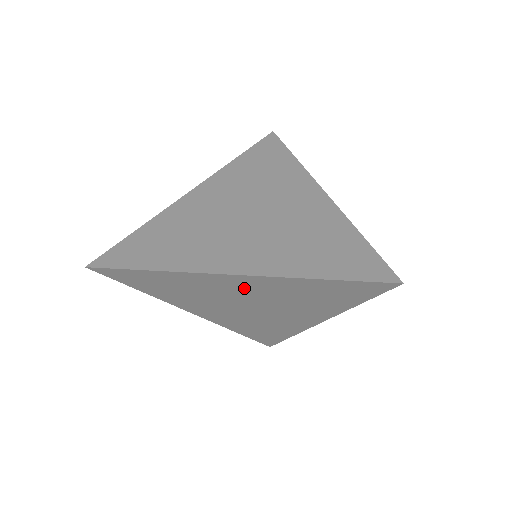
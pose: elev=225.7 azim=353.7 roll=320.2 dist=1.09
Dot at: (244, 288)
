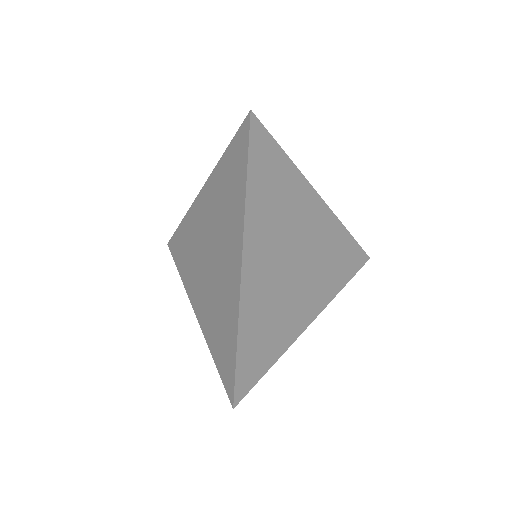
Dot at: occluded
